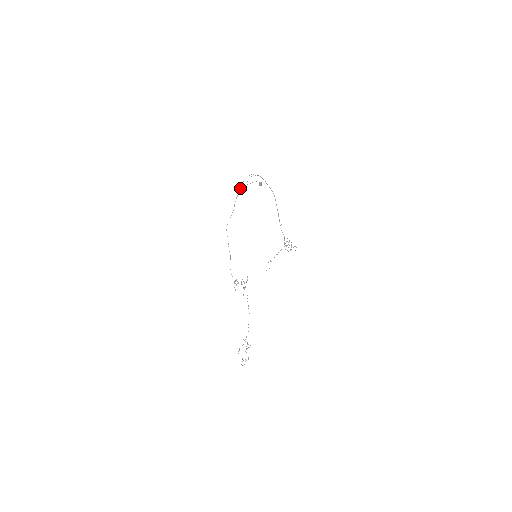
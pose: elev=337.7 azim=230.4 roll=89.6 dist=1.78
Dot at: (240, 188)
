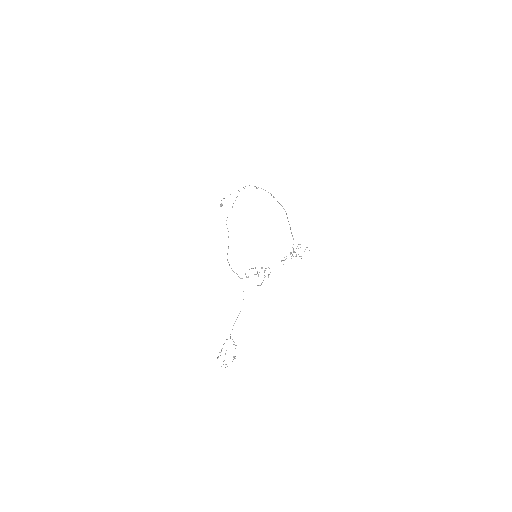
Dot at: occluded
